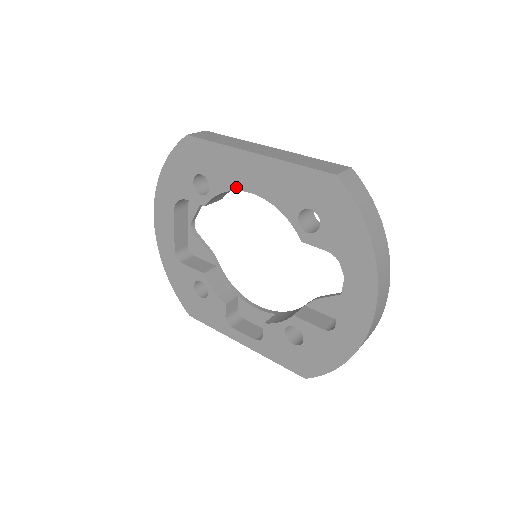
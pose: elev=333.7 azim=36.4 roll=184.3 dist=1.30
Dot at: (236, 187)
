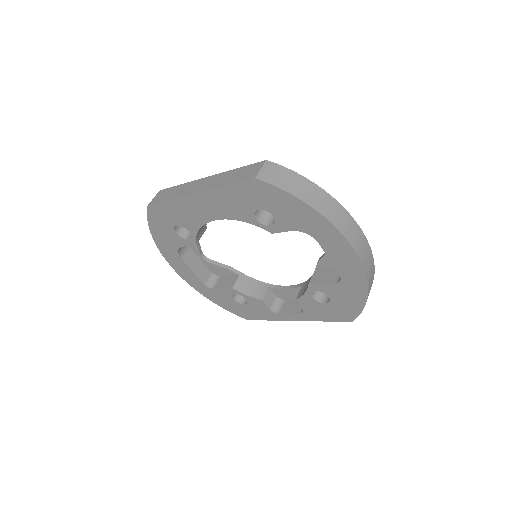
Dot at: (203, 222)
